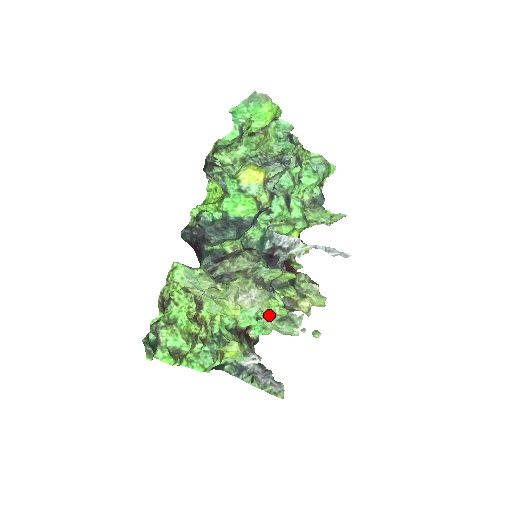
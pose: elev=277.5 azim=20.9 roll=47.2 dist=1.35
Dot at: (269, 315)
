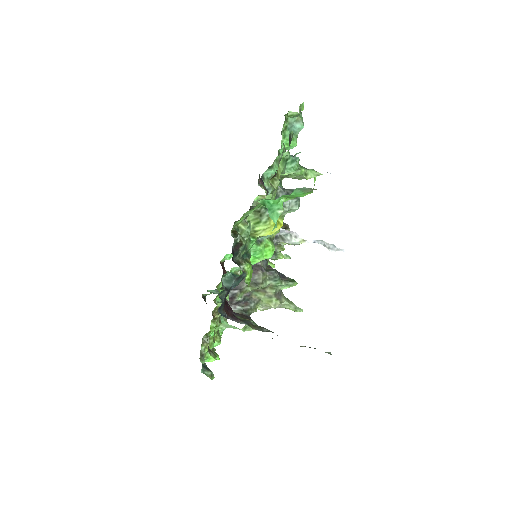
Dot at: occluded
